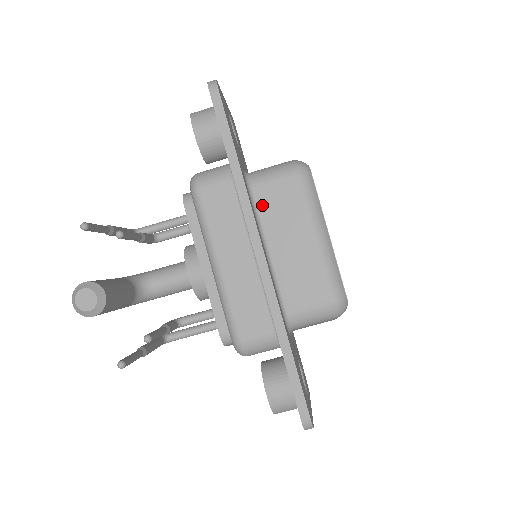
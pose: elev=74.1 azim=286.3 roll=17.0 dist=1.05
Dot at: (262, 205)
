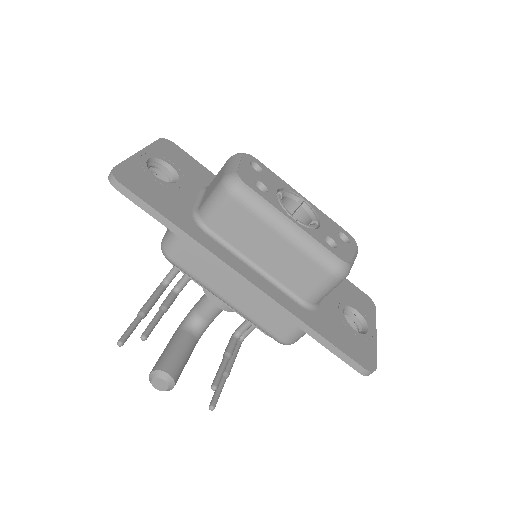
Dot at: (225, 235)
